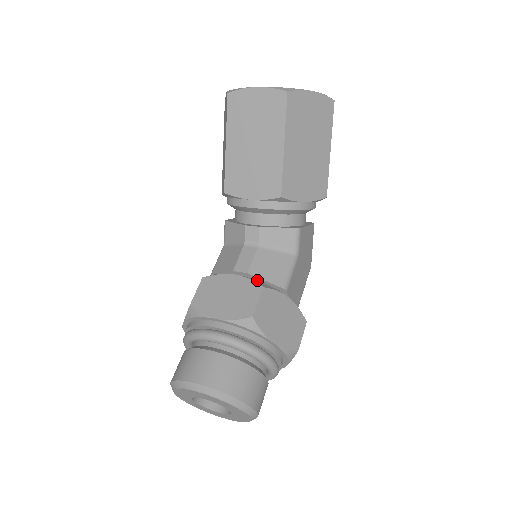
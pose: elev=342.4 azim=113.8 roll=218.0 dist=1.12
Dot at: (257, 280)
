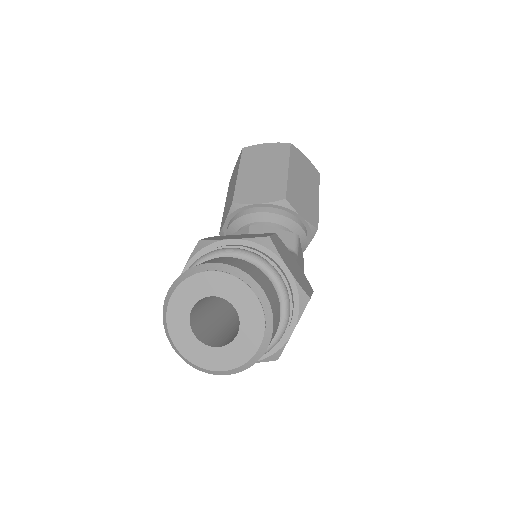
Dot at: occluded
